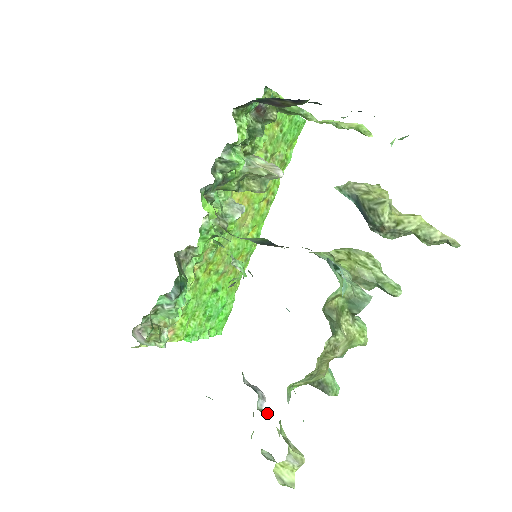
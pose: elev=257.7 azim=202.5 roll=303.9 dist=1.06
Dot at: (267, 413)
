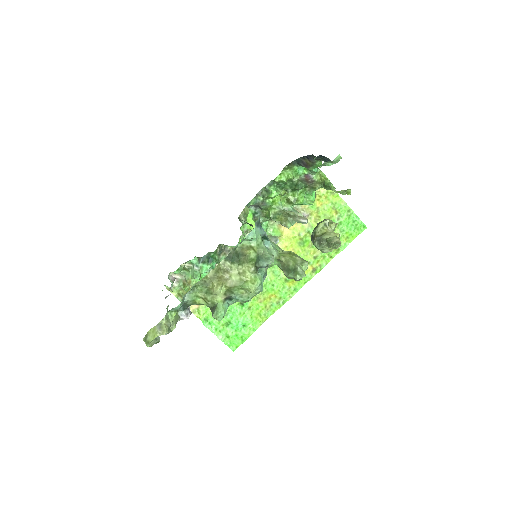
Dot at: (178, 315)
